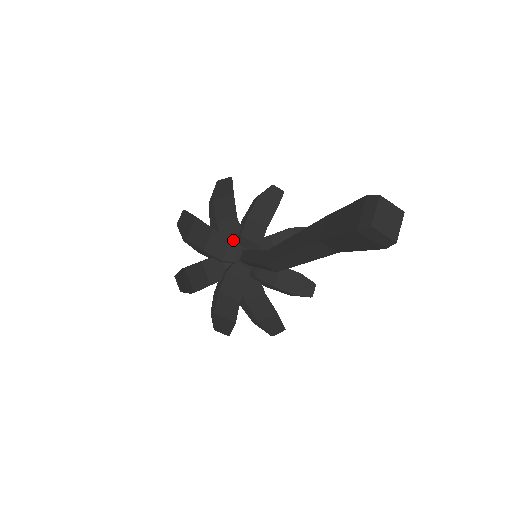
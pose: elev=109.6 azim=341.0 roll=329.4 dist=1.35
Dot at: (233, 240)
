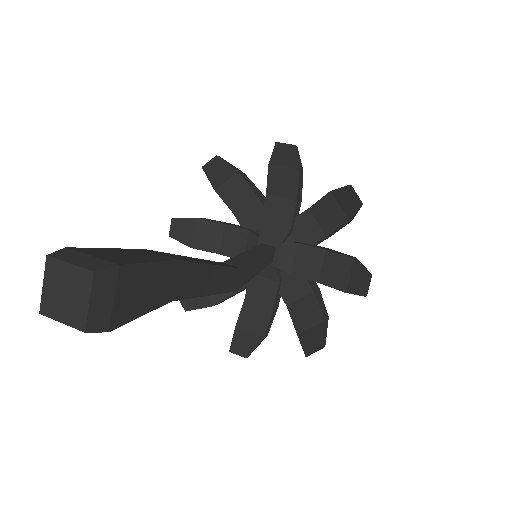
Dot at: (250, 232)
